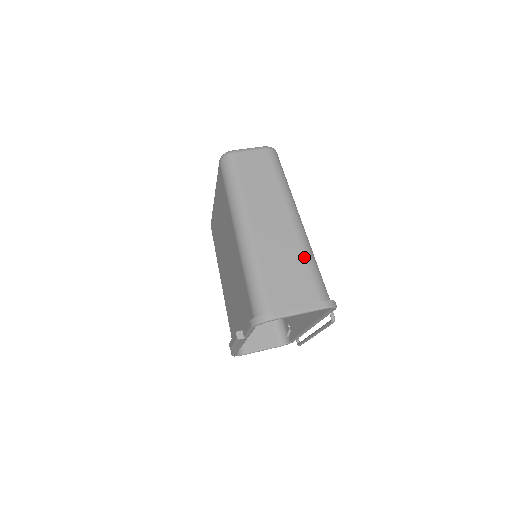
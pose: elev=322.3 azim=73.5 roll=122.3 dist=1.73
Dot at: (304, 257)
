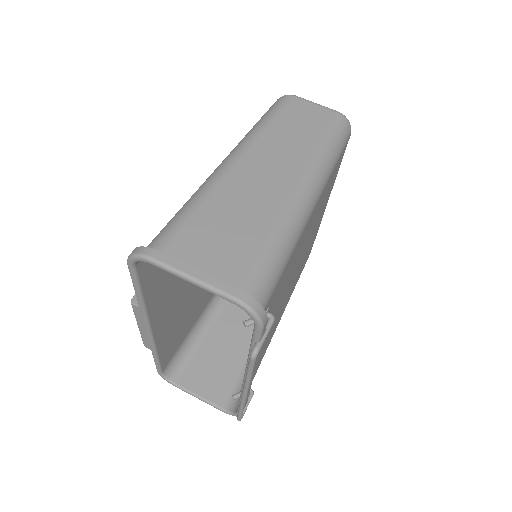
Dot at: (272, 230)
